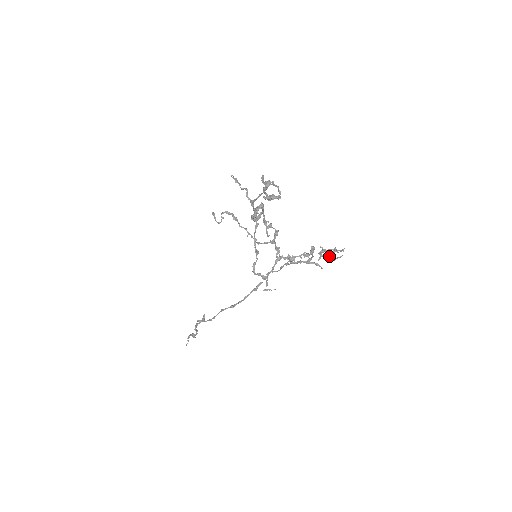
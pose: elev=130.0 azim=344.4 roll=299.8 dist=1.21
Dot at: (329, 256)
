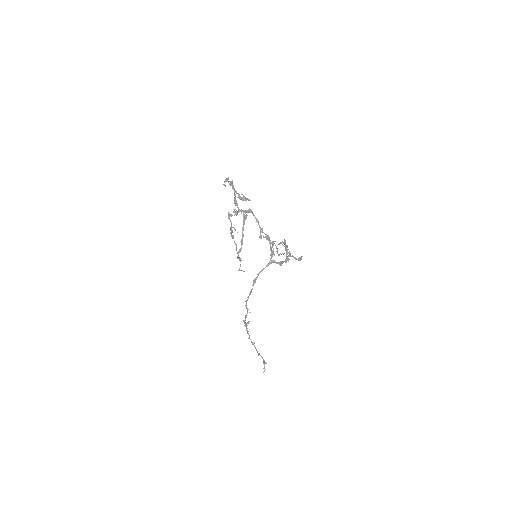
Dot at: (293, 256)
